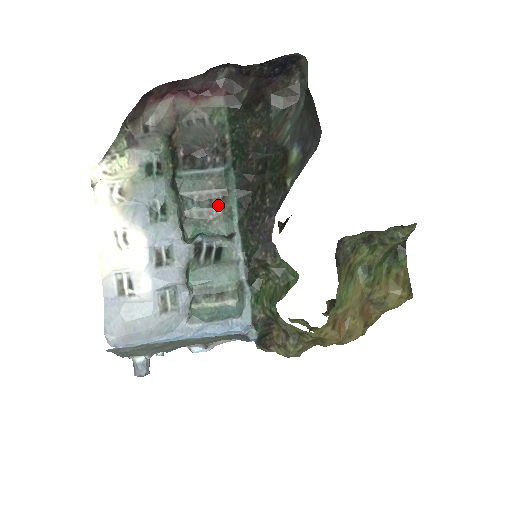
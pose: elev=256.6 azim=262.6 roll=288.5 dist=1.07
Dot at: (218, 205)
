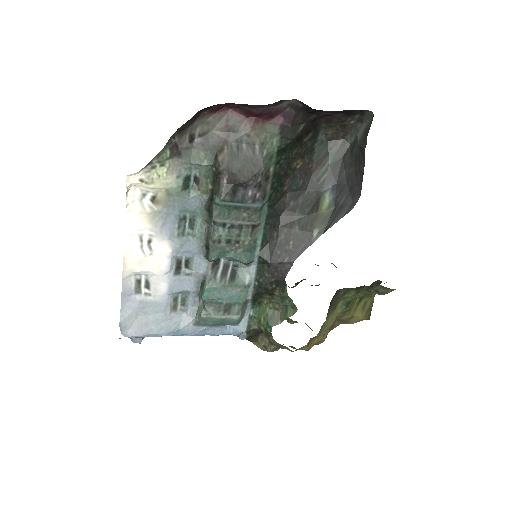
Dot at: (246, 236)
